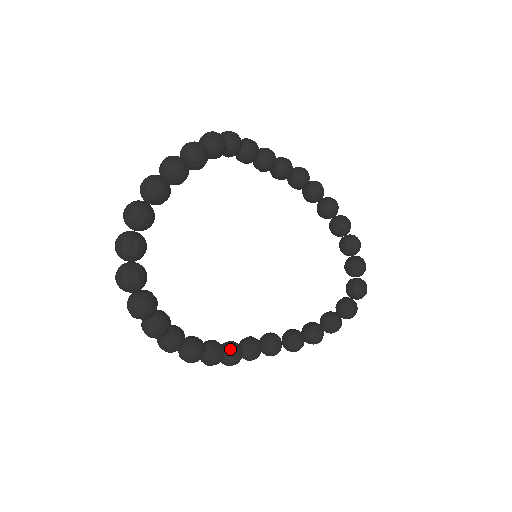
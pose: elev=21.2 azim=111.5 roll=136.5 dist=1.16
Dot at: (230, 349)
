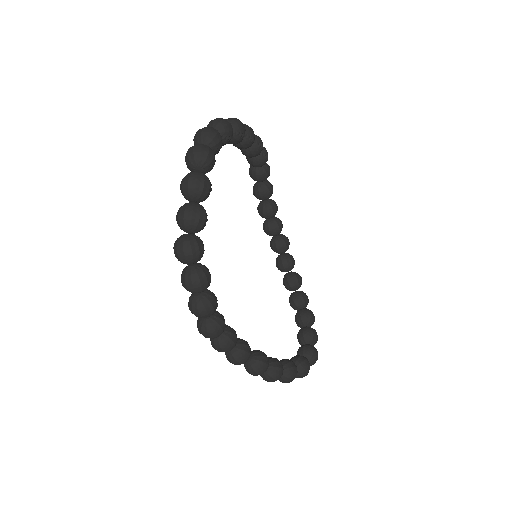
Dot at: (219, 313)
